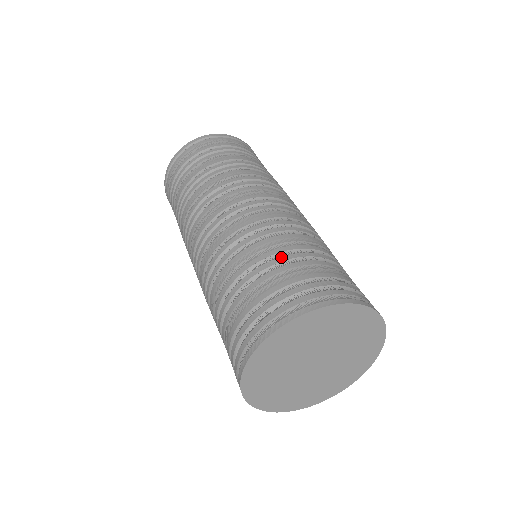
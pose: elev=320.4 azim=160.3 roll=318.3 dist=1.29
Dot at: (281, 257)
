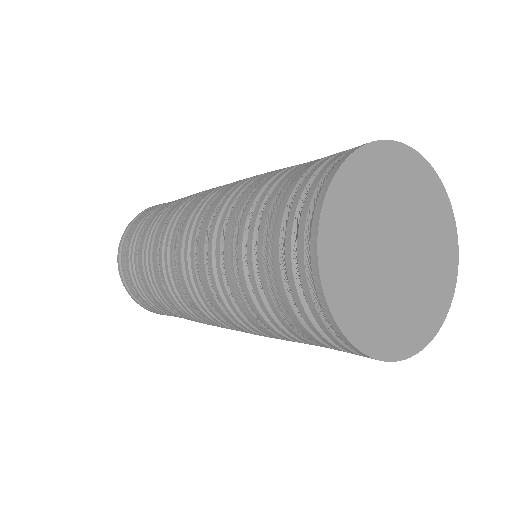
Dot at: occluded
